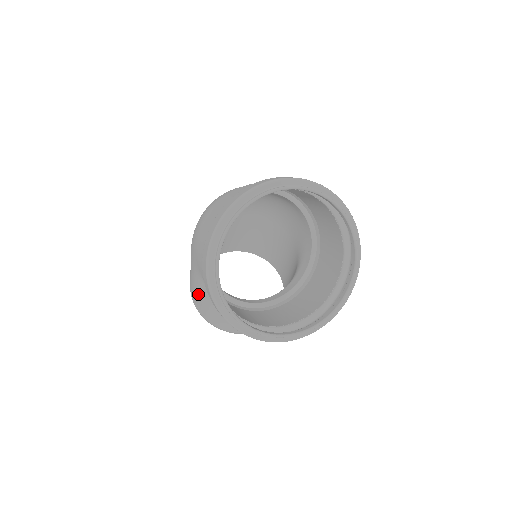
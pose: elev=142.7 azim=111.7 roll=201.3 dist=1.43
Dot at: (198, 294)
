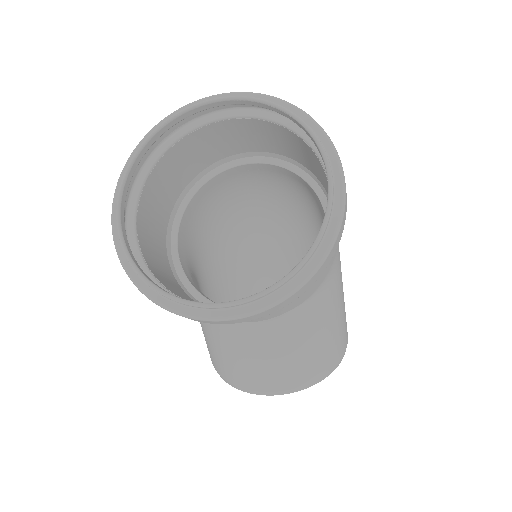
Dot at: occluded
